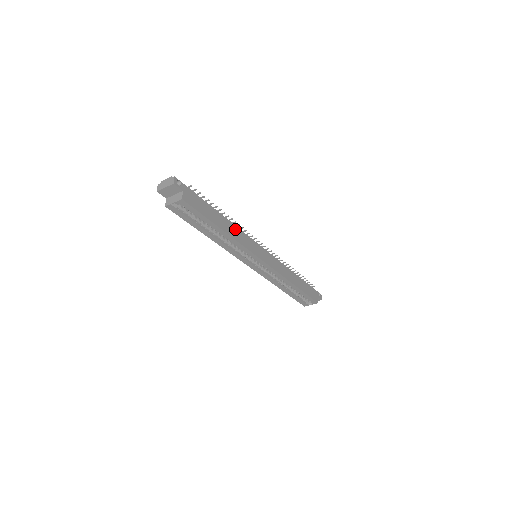
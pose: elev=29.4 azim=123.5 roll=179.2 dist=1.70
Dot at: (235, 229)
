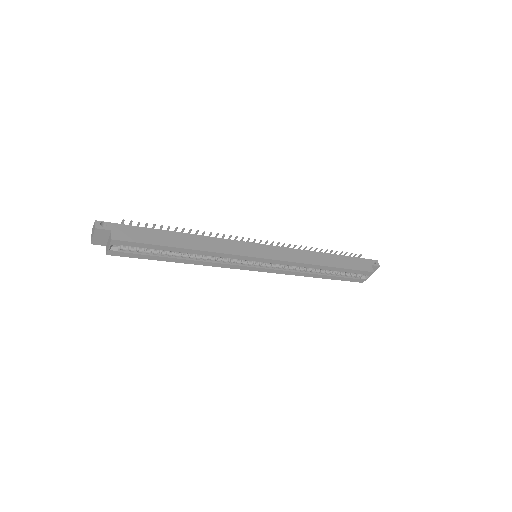
Dot at: (206, 240)
